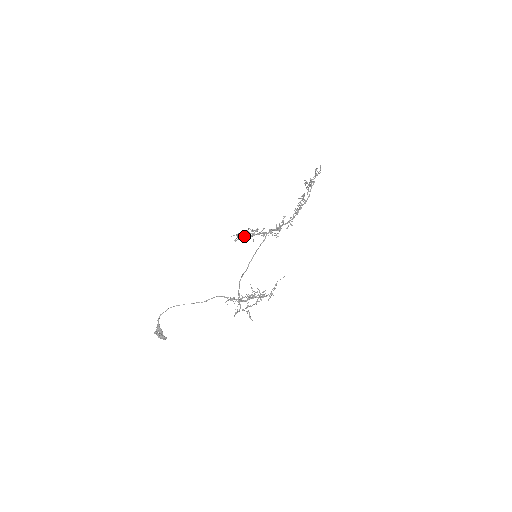
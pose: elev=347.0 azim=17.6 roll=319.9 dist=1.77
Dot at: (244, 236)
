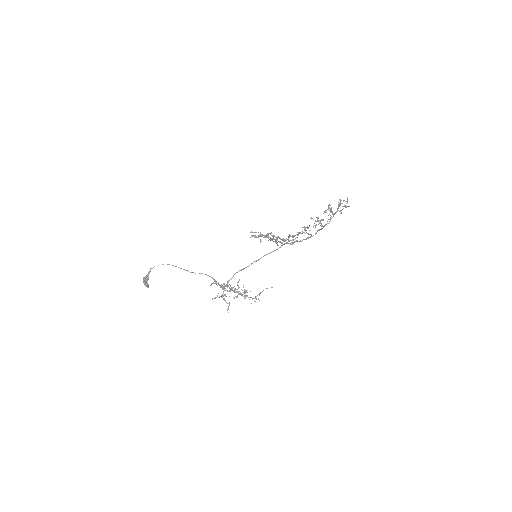
Dot at: occluded
